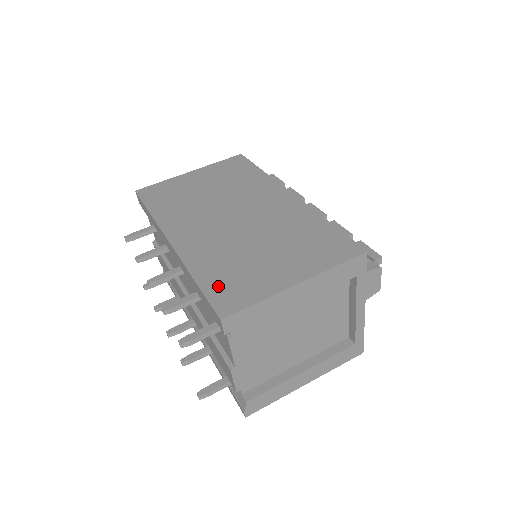
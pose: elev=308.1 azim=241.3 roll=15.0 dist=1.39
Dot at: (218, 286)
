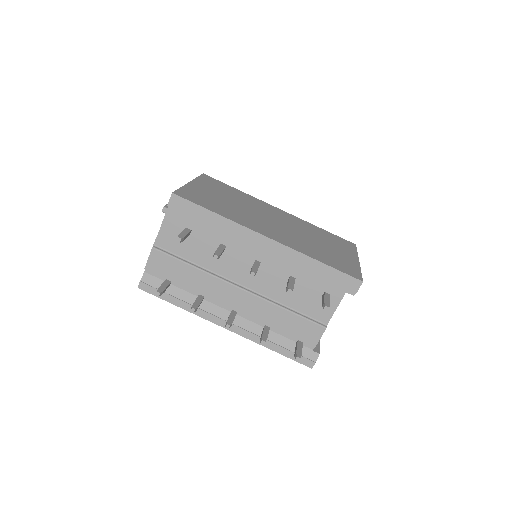
Dot at: (335, 264)
